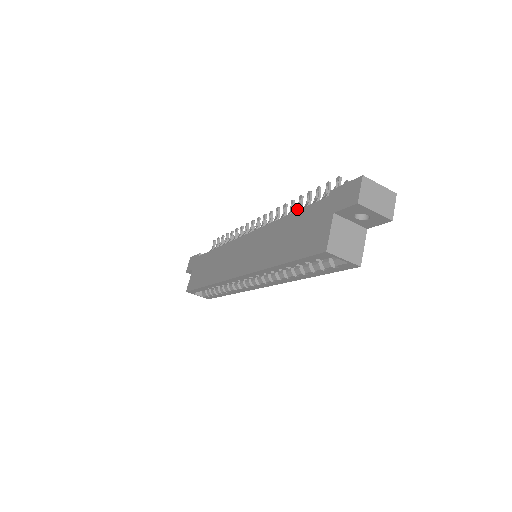
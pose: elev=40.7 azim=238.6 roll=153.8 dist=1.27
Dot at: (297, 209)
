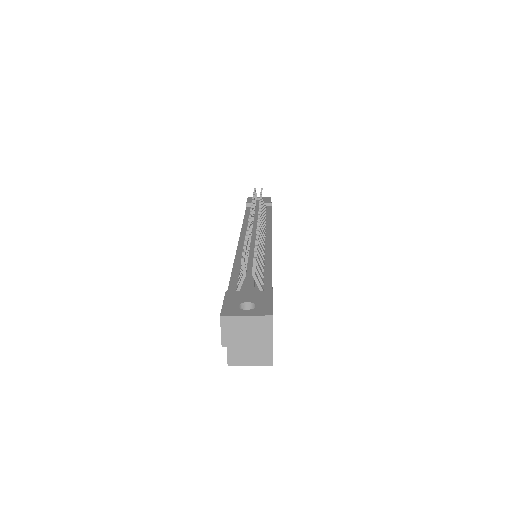
Dot at: occluded
